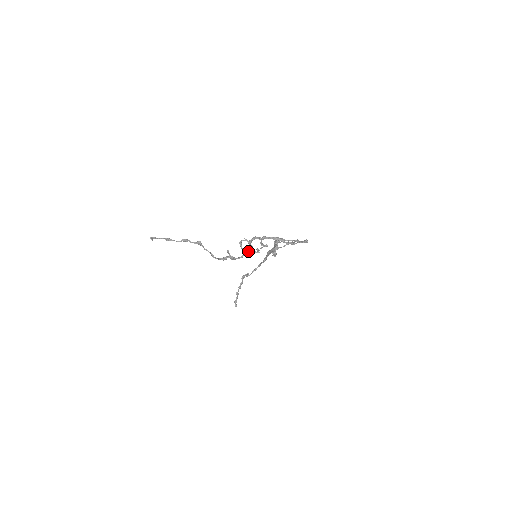
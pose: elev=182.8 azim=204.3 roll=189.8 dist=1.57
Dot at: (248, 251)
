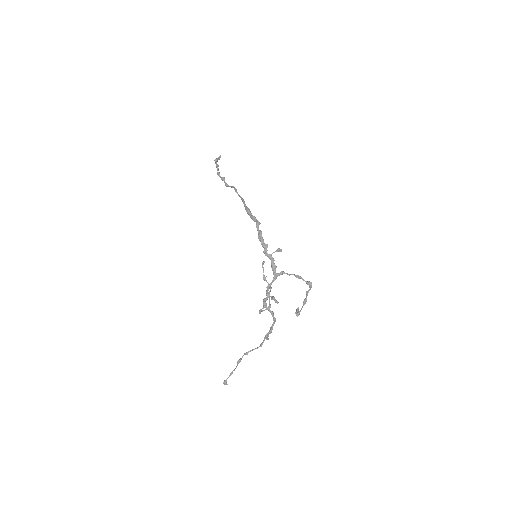
Dot at: (275, 319)
